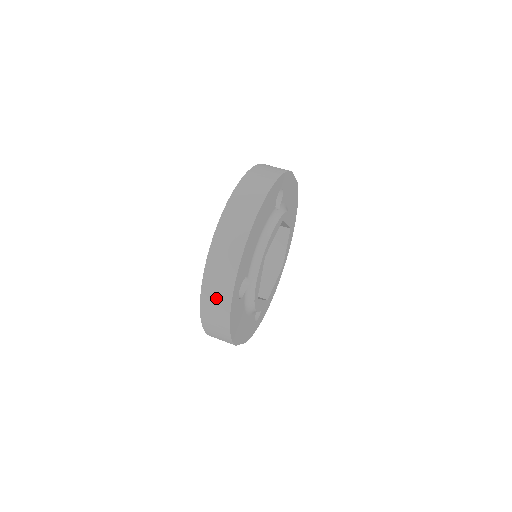
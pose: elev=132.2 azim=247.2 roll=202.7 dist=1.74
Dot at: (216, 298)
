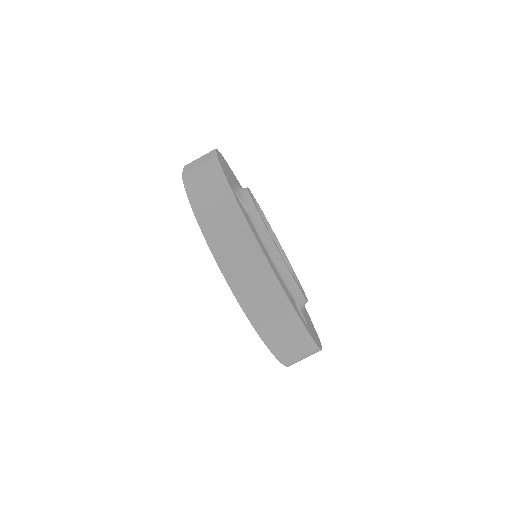
Dot at: (297, 352)
